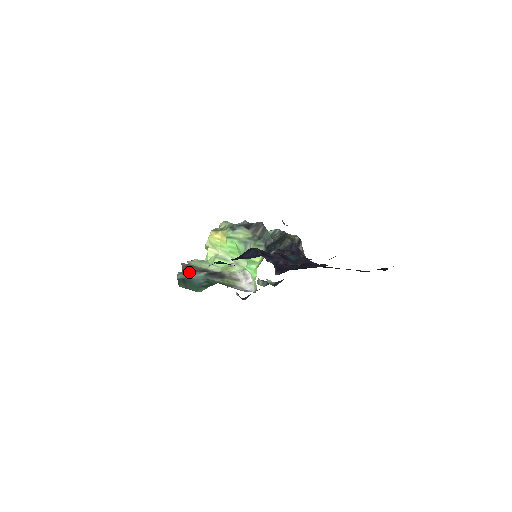
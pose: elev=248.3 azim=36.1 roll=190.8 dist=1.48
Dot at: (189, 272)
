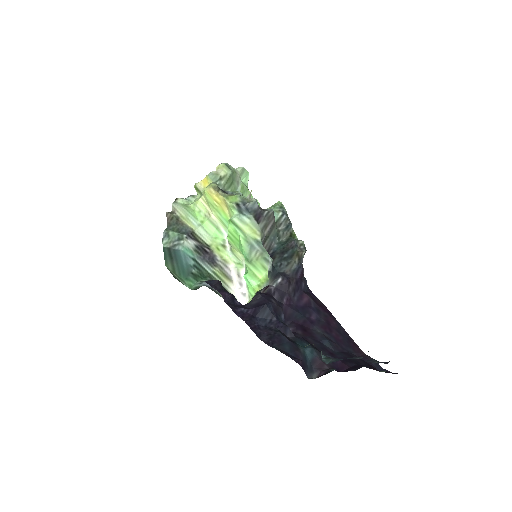
Dot at: (175, 234)
